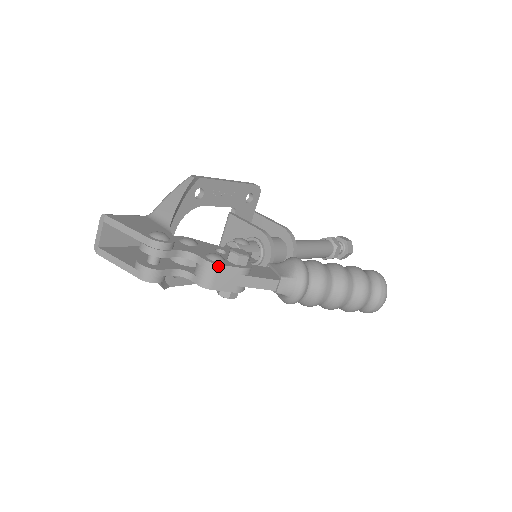
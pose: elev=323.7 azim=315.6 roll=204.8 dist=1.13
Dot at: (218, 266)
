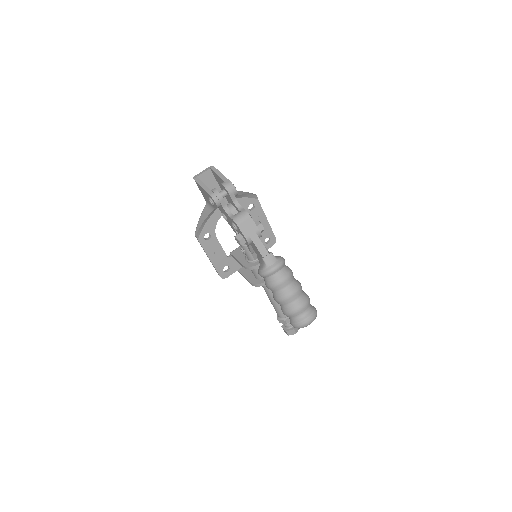
Dot at: (250, 217)
